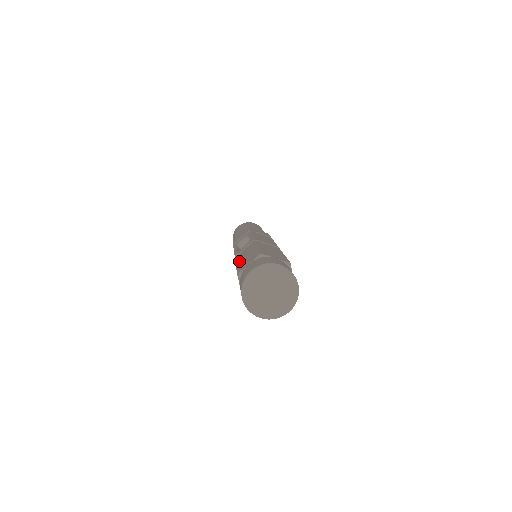
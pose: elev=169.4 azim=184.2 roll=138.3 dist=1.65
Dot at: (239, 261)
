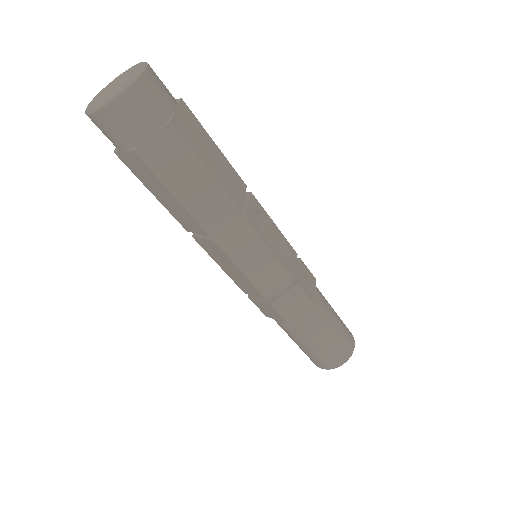
Dot at: occluded
